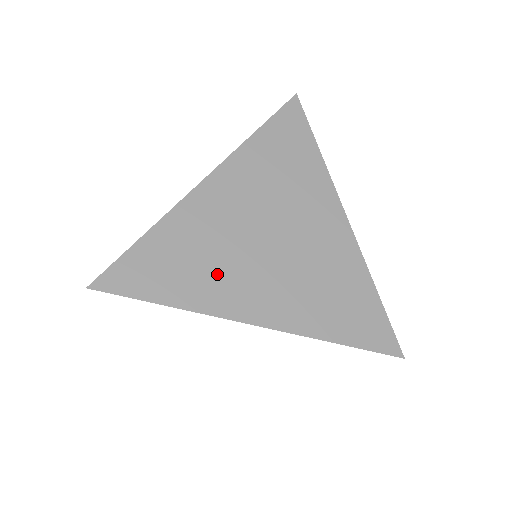
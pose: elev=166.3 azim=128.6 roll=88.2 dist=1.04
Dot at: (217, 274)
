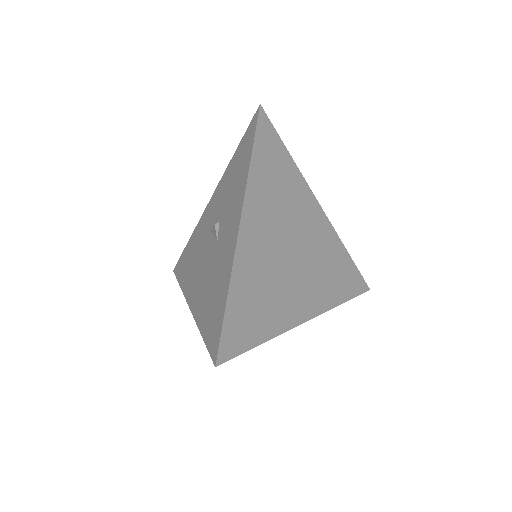
Dot at: (278, 299)
